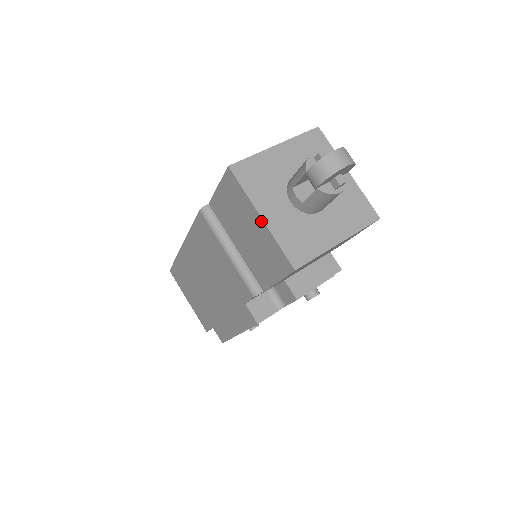
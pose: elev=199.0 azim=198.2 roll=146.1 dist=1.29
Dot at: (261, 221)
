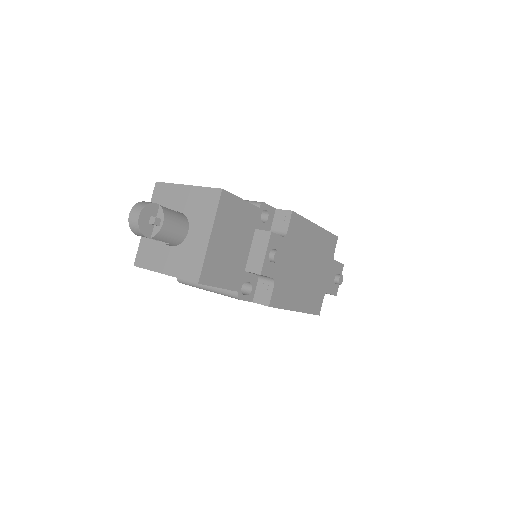
Dot at: occluded
